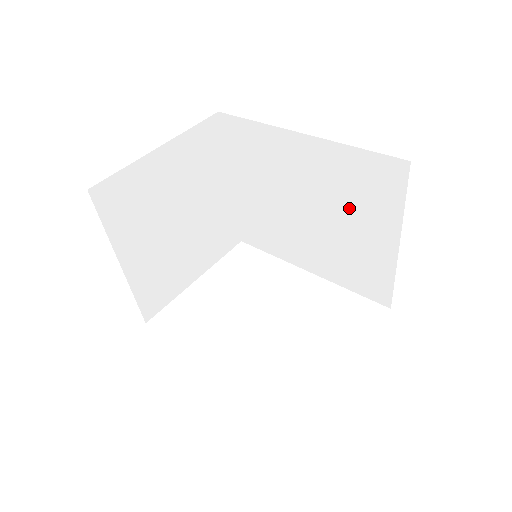
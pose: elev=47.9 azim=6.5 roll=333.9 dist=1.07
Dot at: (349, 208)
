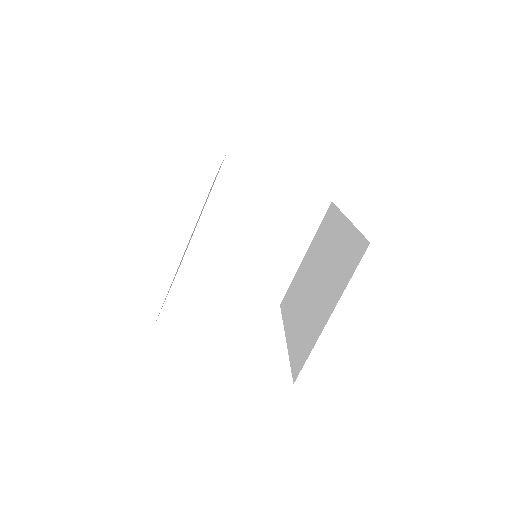
Dot at: (331, 280)
